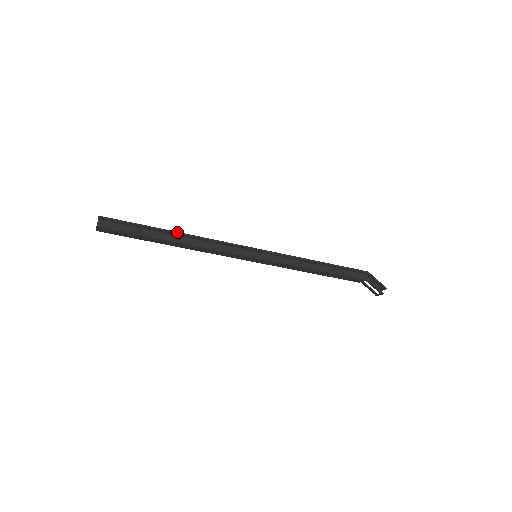
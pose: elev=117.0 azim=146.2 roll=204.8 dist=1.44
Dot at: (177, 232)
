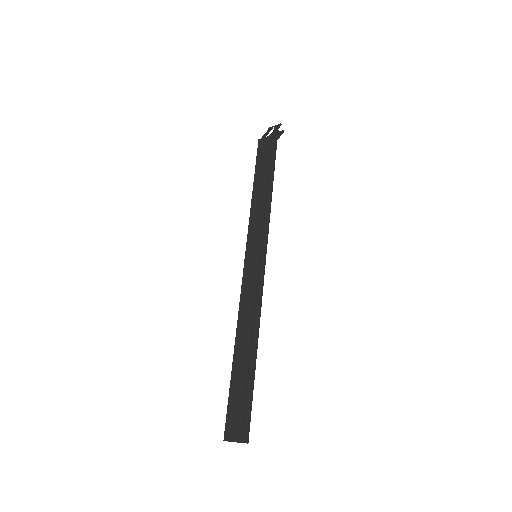
Dot at: (251, 347)
